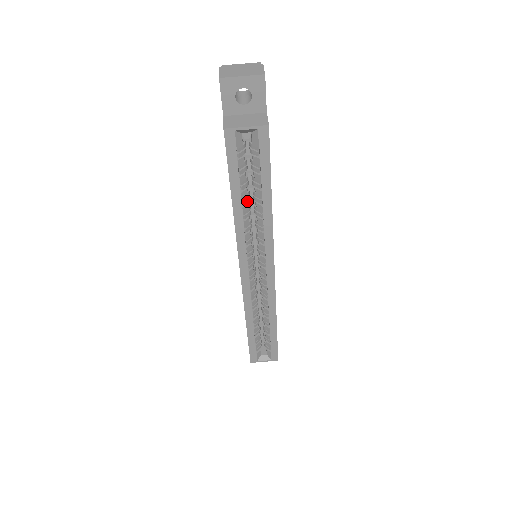
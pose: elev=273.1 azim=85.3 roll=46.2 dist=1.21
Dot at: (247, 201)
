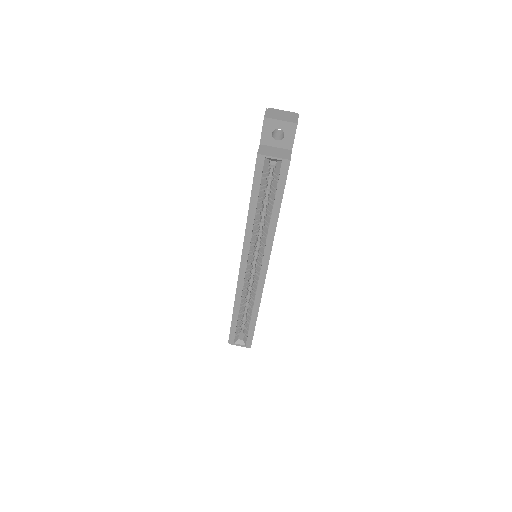
Dot at: (260, 211)
